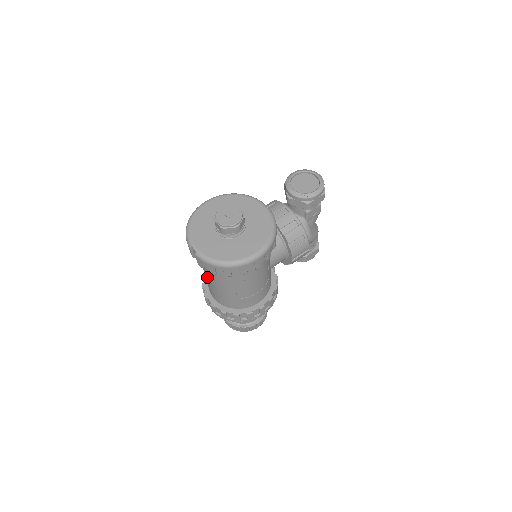
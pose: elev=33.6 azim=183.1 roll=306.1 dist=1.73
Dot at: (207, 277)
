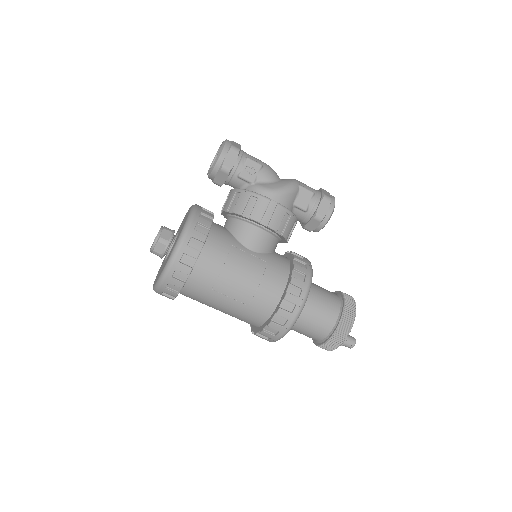
Dot at: occluded
